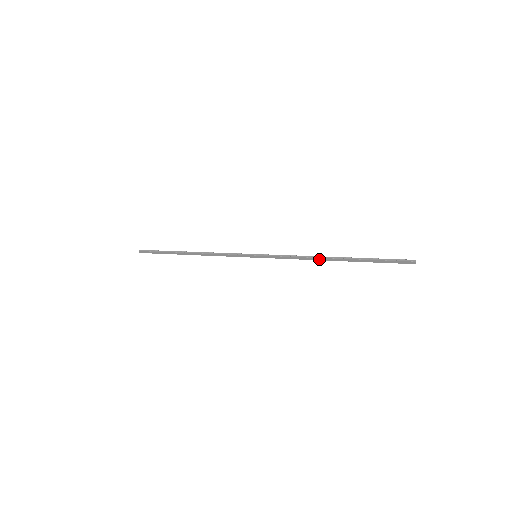
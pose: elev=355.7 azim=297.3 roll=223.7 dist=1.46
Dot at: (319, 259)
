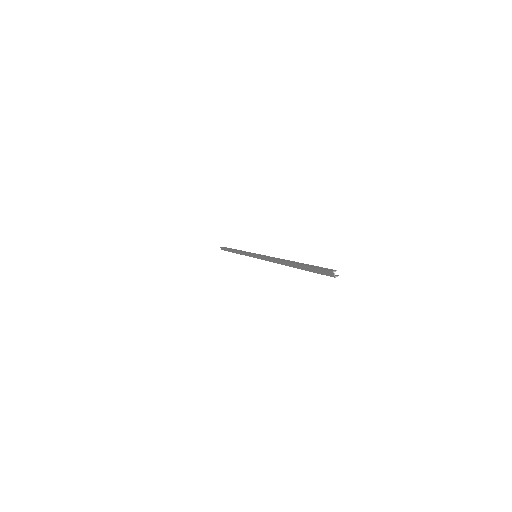
Dot at: (281, 262)
